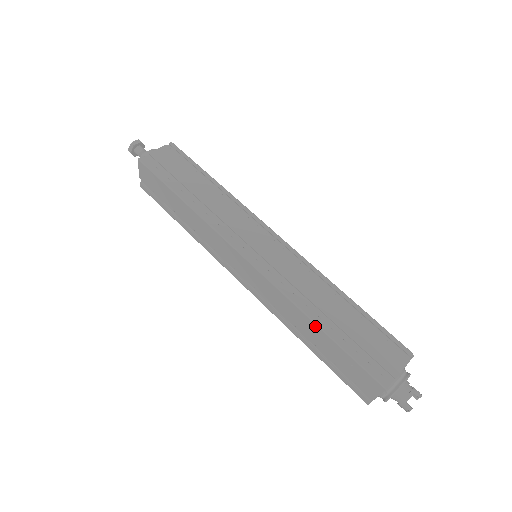
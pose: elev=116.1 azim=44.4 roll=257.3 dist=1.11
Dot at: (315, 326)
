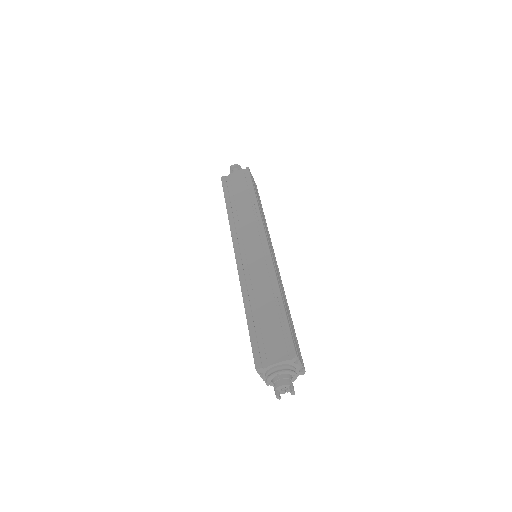
Dot at: (245, 311)
